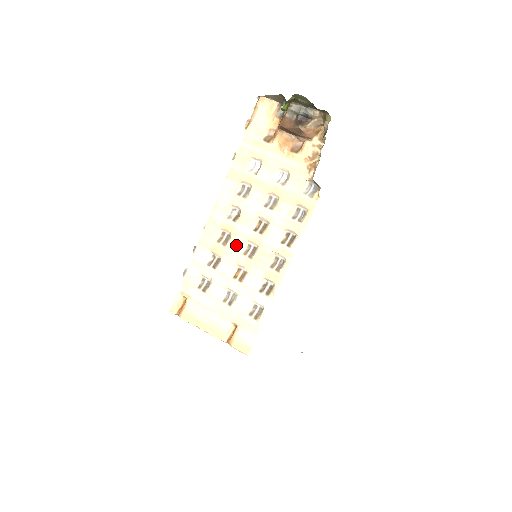
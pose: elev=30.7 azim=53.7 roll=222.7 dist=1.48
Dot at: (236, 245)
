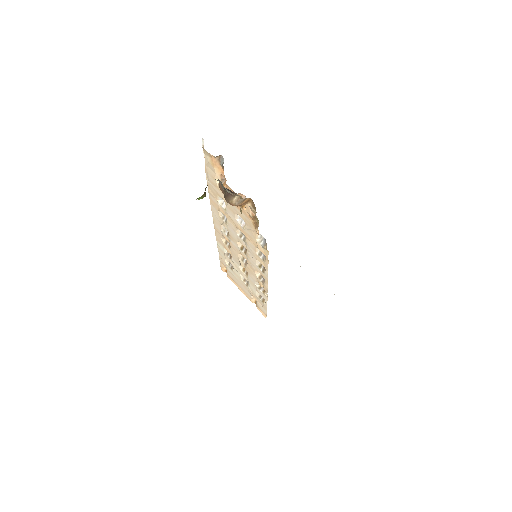
Dot at: (235, 253)
